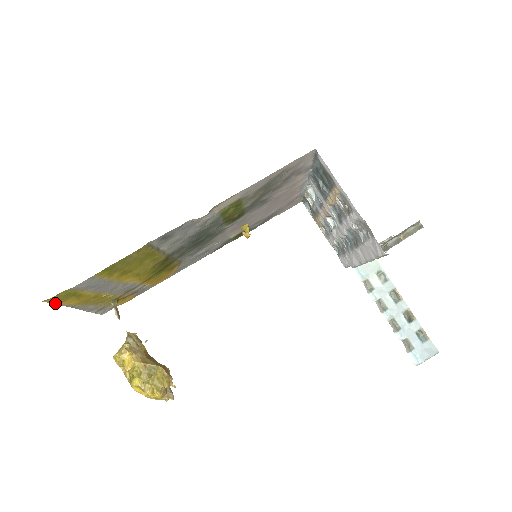
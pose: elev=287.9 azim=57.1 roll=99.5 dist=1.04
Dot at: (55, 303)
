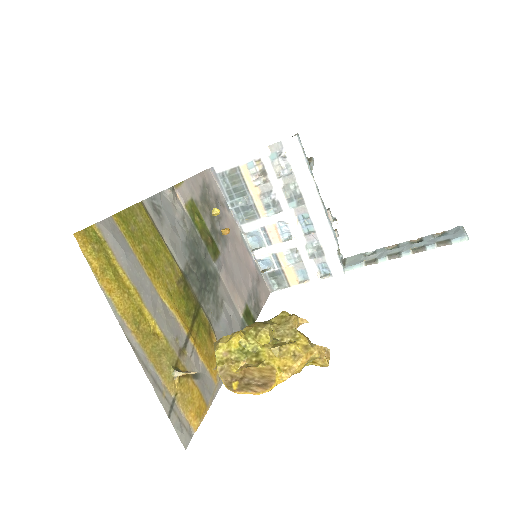
Dot at: (92, 271)
